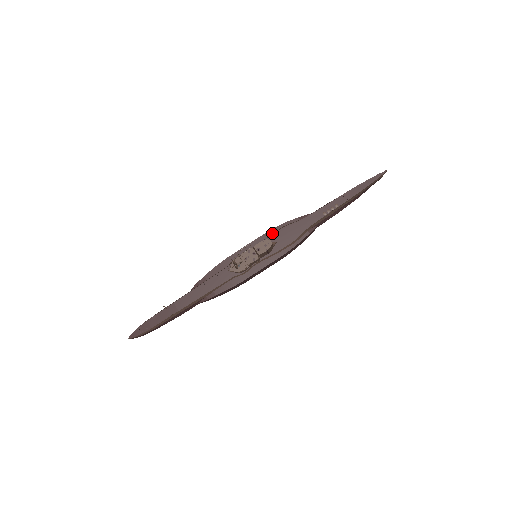
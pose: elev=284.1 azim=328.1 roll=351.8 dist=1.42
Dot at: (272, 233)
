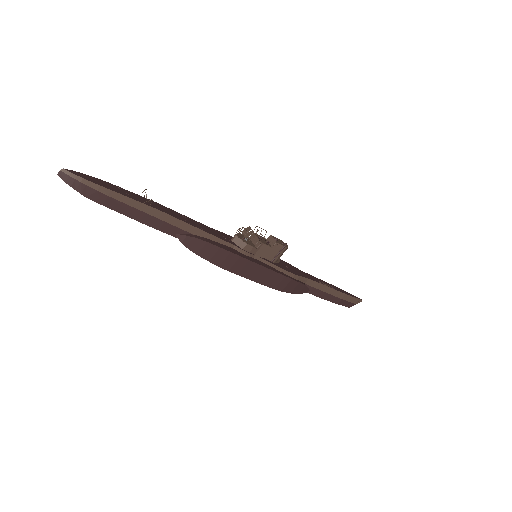
Dot at: occluded
